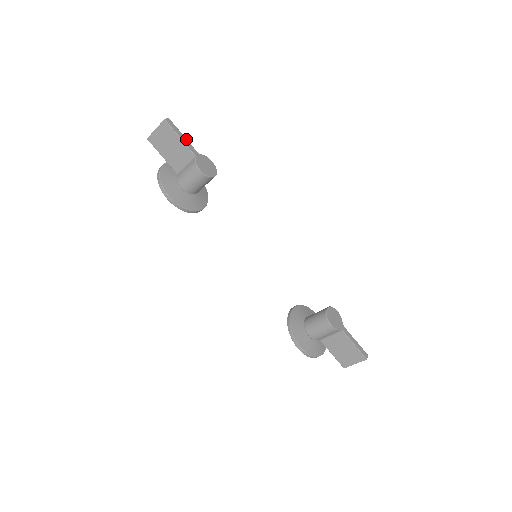
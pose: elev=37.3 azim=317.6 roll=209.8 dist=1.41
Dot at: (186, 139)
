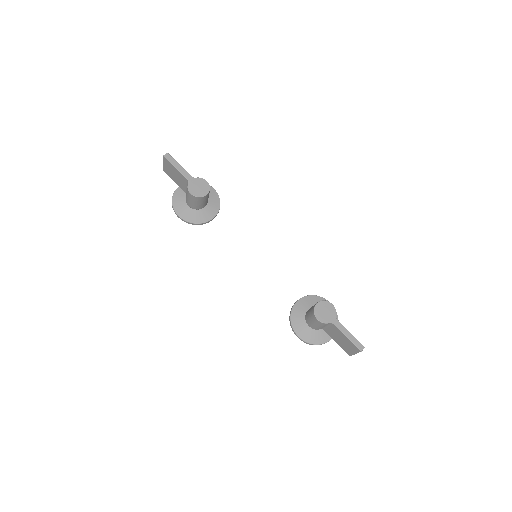
Dot at: (182, 168)
